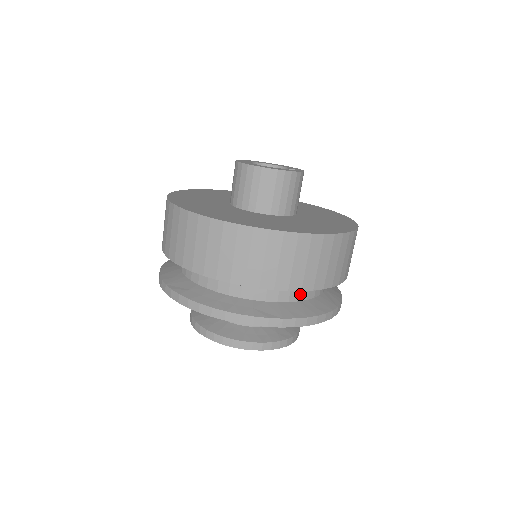
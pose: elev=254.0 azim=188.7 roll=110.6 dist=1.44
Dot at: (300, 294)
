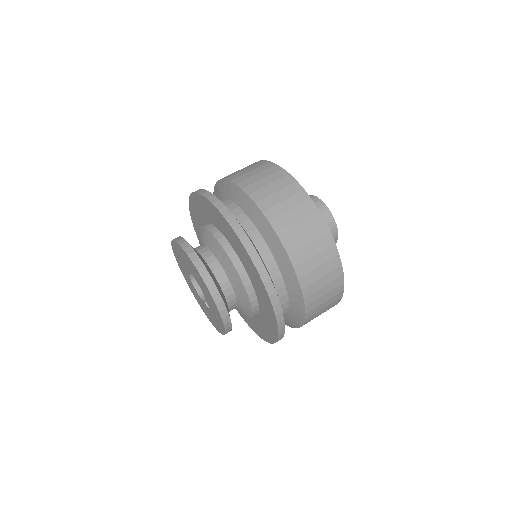
Dot at: (285, 303)
